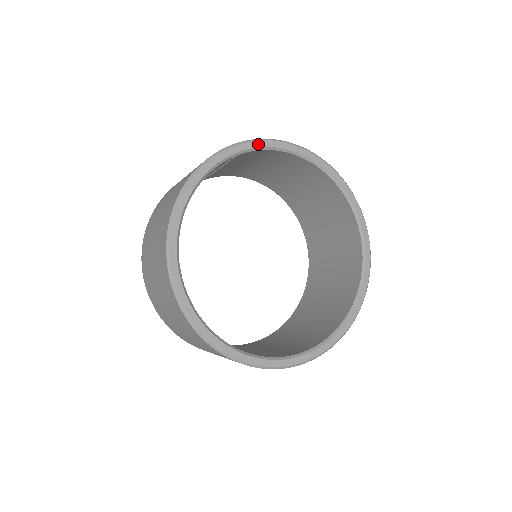
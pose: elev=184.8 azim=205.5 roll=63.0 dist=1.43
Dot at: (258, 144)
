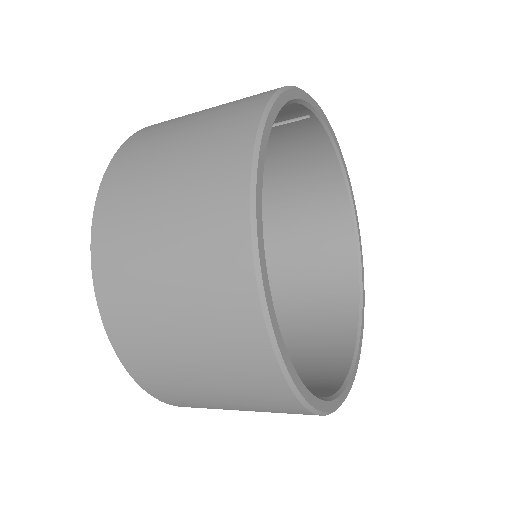
Dot at: (328, 123)
